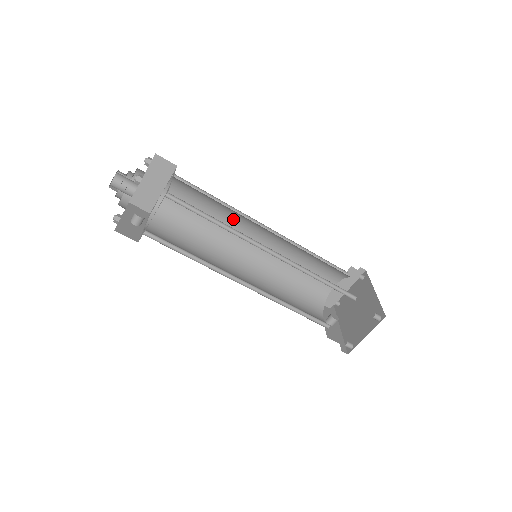
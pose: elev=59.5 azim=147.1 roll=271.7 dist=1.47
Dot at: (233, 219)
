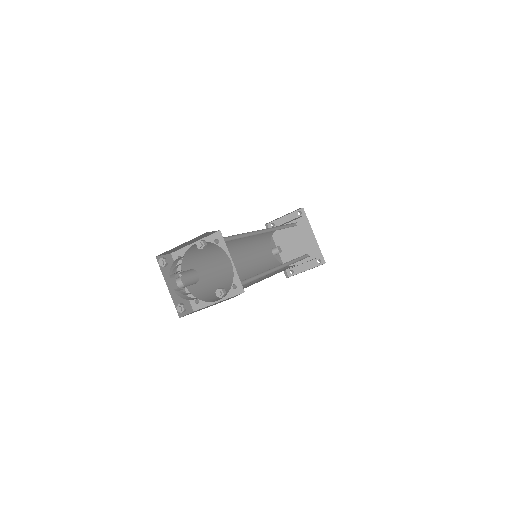
Dot at: occluded
